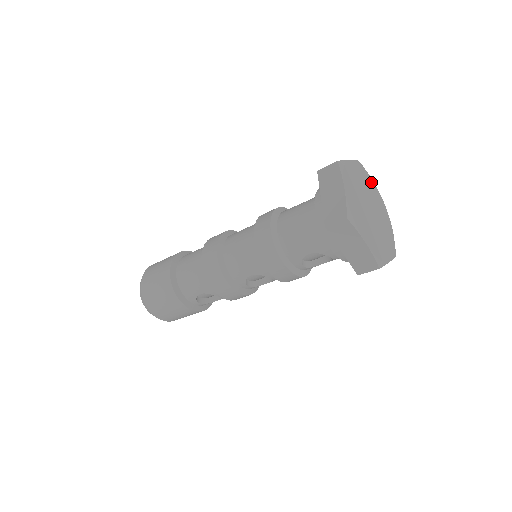
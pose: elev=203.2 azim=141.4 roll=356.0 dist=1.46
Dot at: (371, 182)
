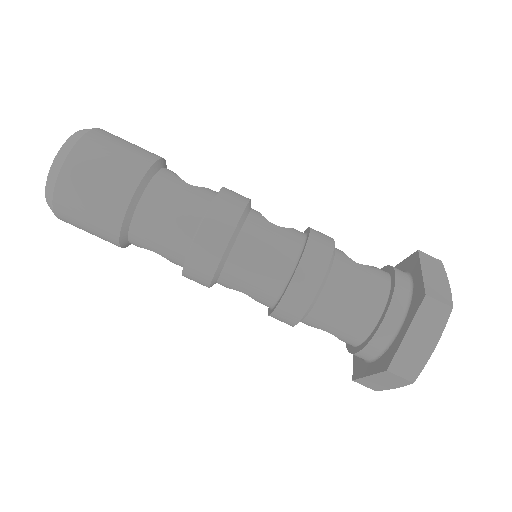
Dot at: occluded
